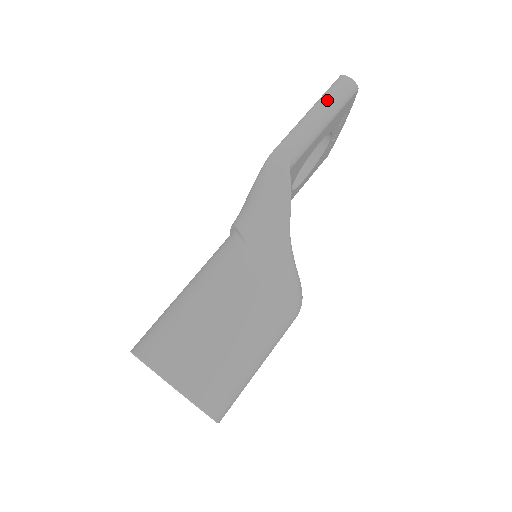
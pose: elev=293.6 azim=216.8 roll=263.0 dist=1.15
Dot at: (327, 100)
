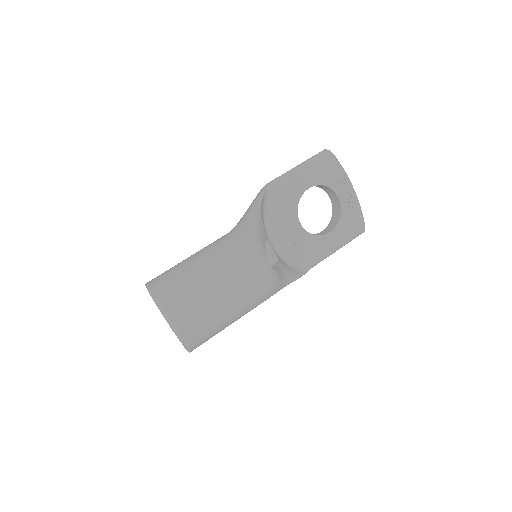
Dot at: (304, 161)
